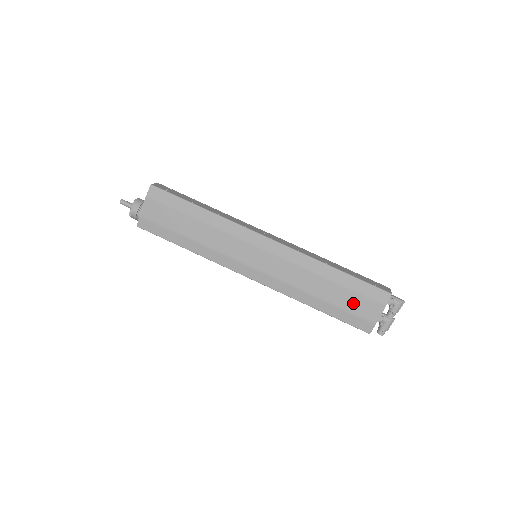
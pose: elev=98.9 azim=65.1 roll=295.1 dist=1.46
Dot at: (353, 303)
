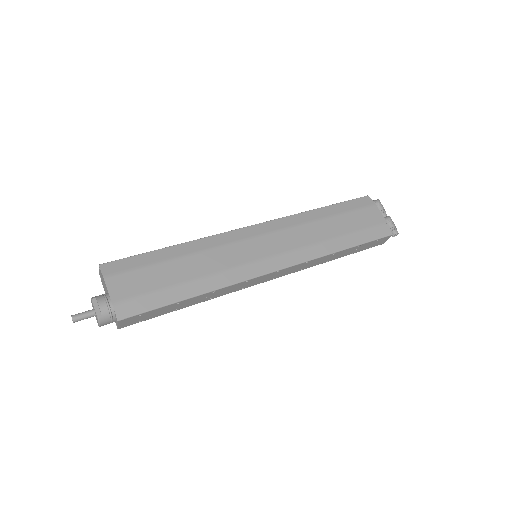
Dot at: (358, 220)
